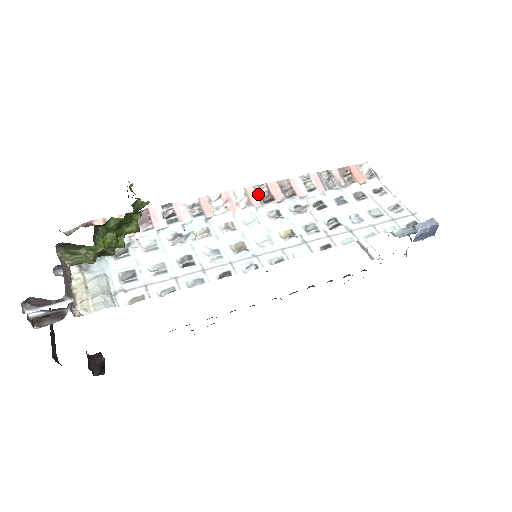
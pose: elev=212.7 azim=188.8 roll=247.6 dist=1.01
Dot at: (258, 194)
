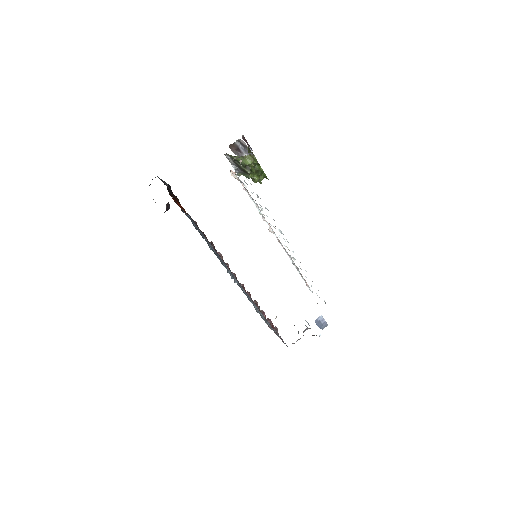
Dot at: (277, 237)
